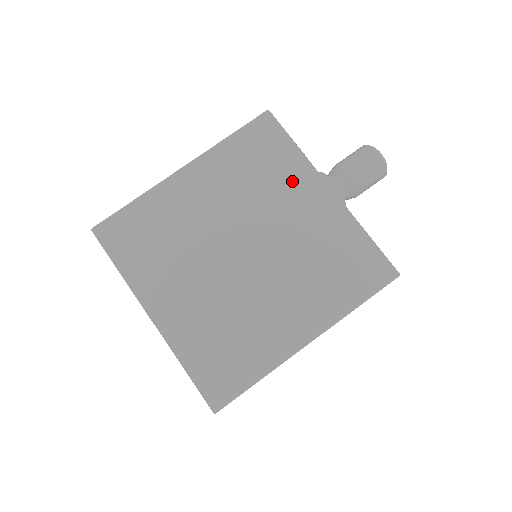
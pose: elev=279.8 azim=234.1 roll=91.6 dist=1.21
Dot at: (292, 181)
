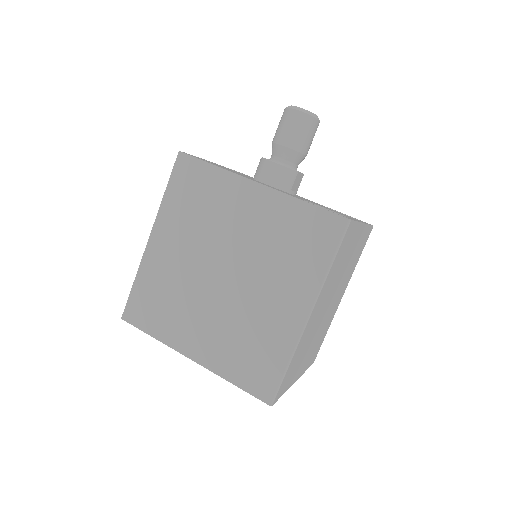
Dot at: (226, 196)
